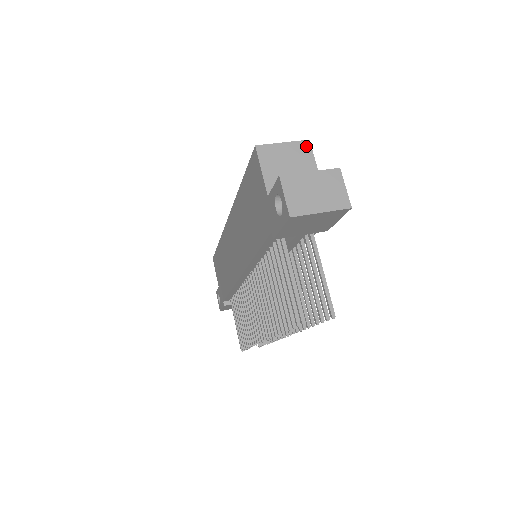
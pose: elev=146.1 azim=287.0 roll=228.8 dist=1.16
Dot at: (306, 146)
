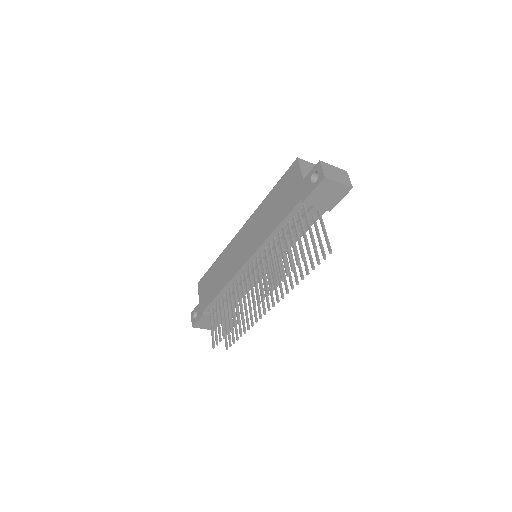
Dot at: occluded
